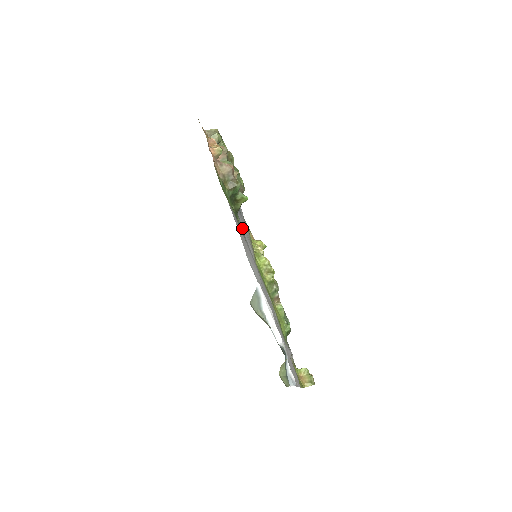
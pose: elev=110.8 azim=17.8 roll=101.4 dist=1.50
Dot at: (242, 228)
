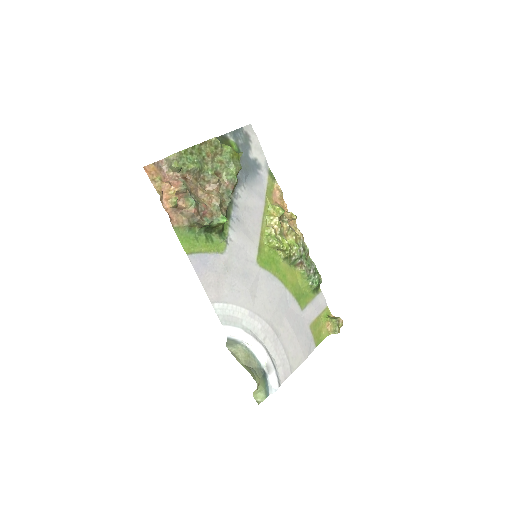
Dot at: (235, 237)
